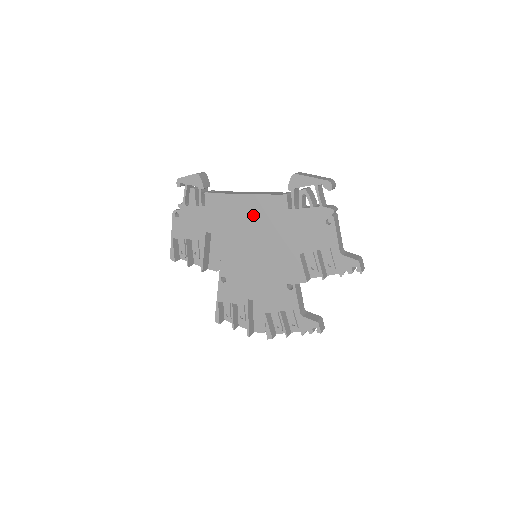
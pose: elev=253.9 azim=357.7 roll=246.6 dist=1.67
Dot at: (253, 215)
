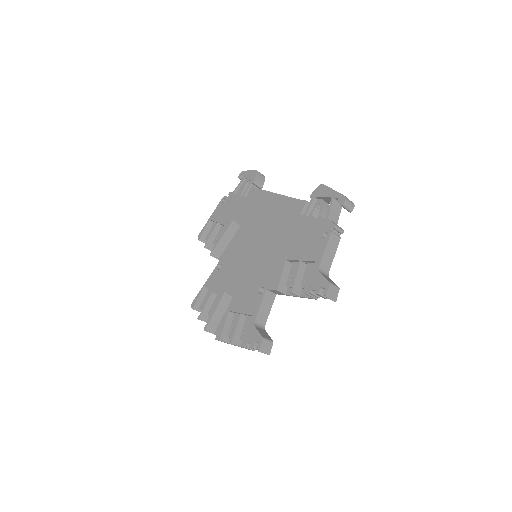
Dot at: (273, 213)
